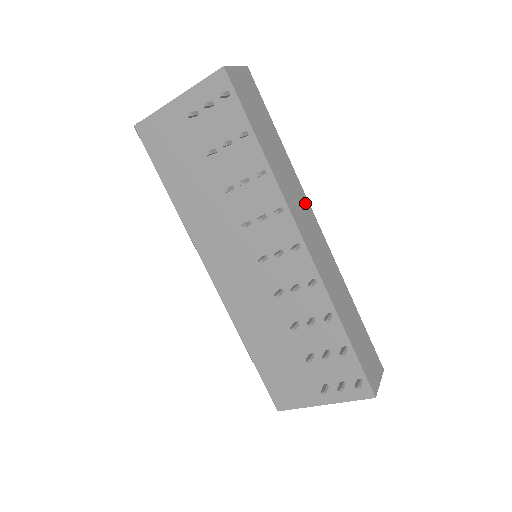
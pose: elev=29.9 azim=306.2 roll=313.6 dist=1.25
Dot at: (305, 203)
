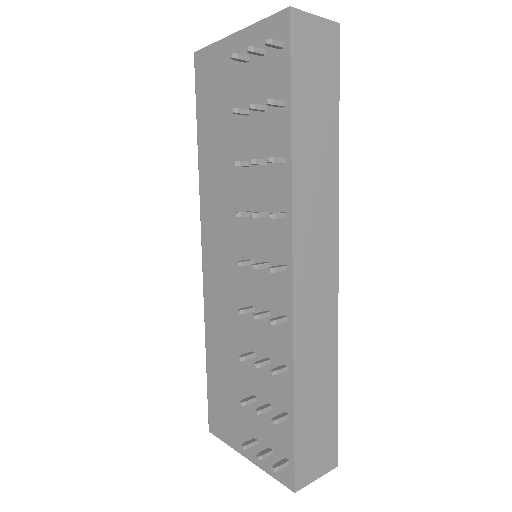
Dot at: (331, 222)
